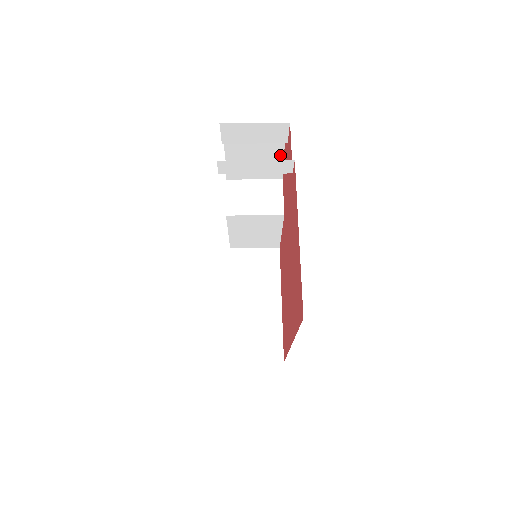
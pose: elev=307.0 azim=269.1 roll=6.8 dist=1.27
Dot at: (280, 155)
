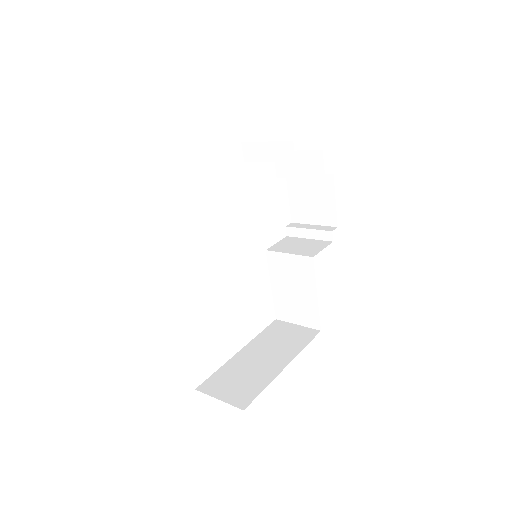
Dot at: (334, 215)
